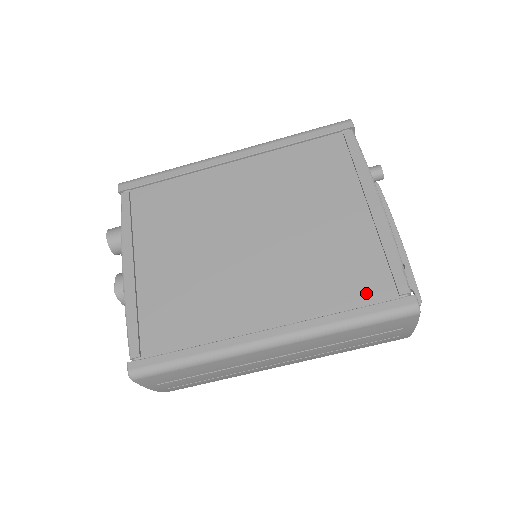
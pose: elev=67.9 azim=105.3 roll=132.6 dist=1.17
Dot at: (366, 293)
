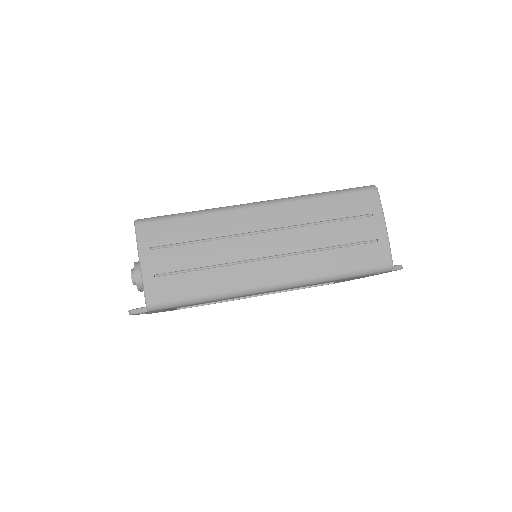
Dot at: occluded
